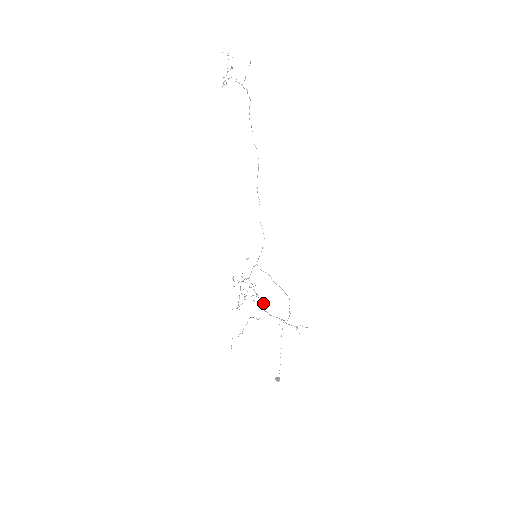
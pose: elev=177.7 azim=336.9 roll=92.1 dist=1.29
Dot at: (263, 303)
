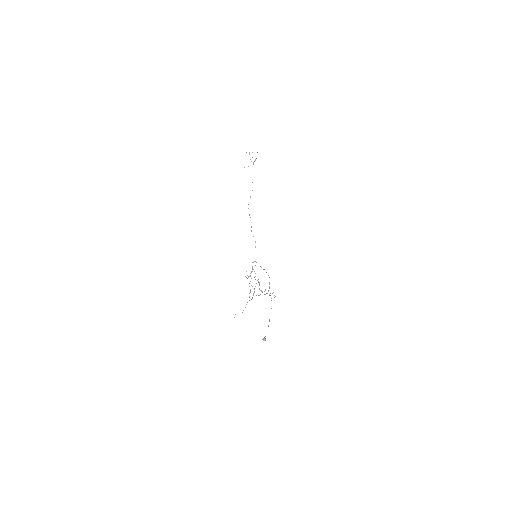
Dot at: (265, 289)
